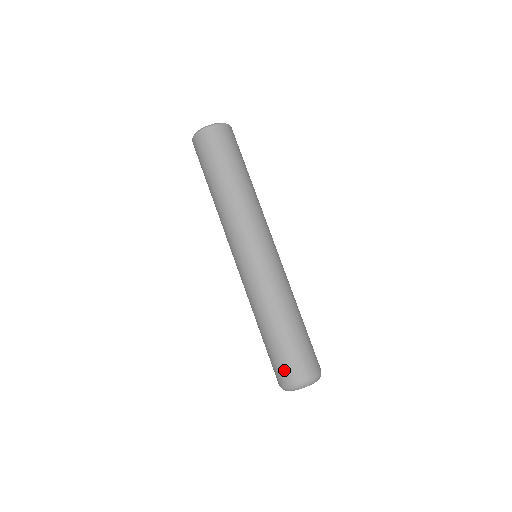
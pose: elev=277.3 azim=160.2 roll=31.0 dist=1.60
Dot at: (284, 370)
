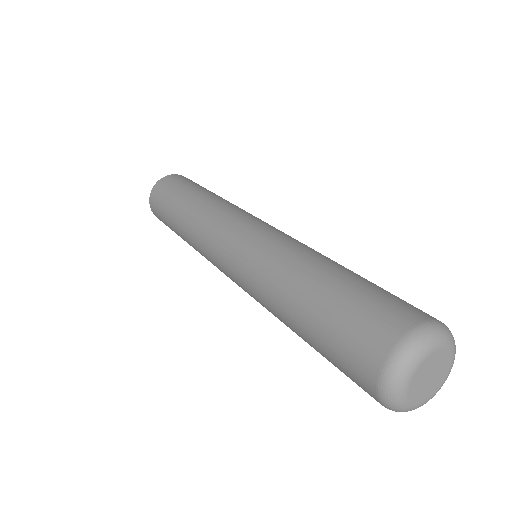
Dot at: (358, 348)
